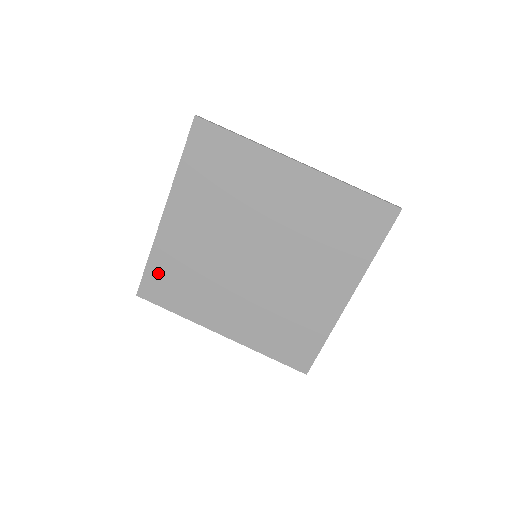
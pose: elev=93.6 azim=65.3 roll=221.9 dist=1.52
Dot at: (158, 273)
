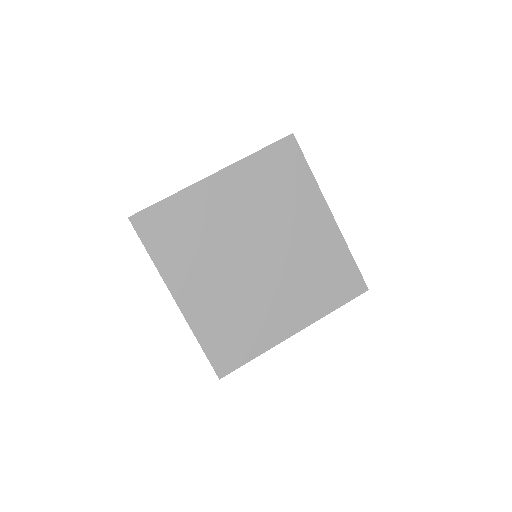
Dot at: (215, 345)
